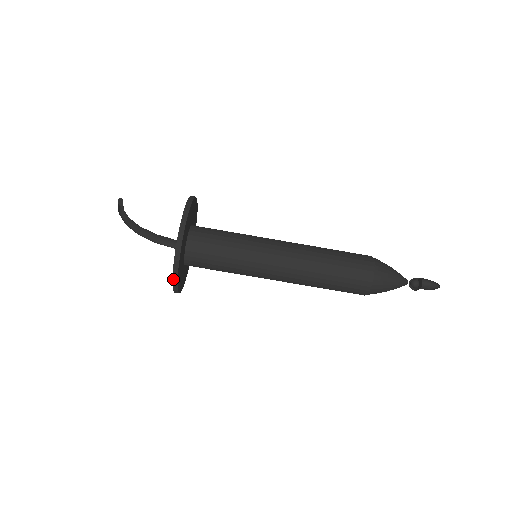
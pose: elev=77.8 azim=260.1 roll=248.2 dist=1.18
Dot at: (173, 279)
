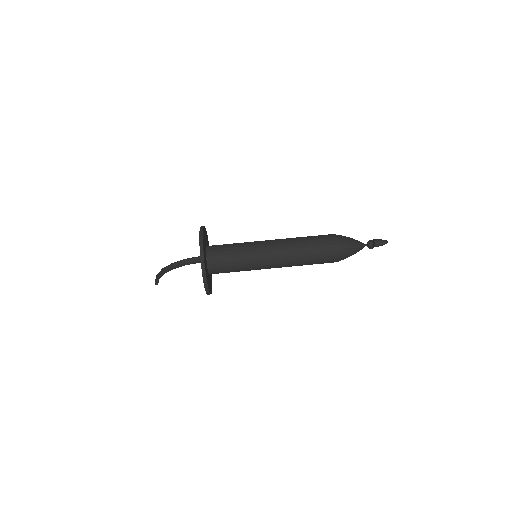
Dot at: (200, 250)
